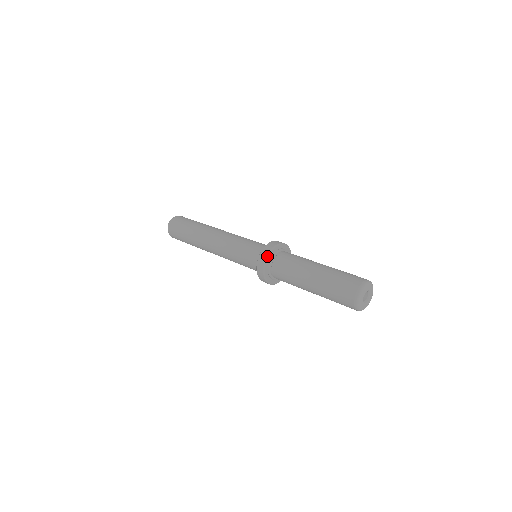
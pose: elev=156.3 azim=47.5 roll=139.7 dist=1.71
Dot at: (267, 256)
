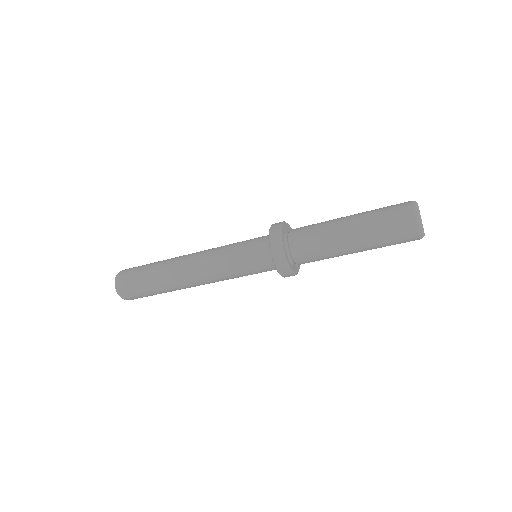
Dot at: (288, 224)
